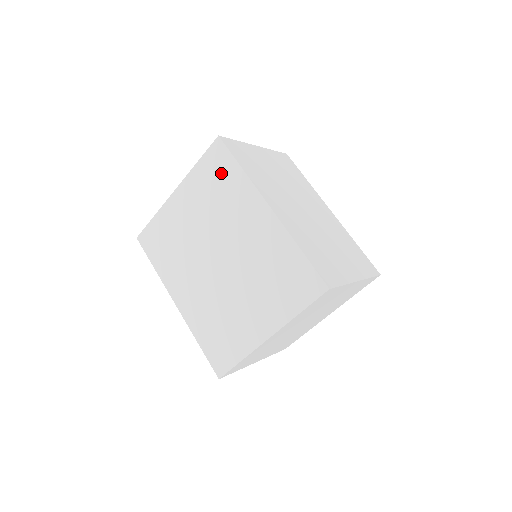
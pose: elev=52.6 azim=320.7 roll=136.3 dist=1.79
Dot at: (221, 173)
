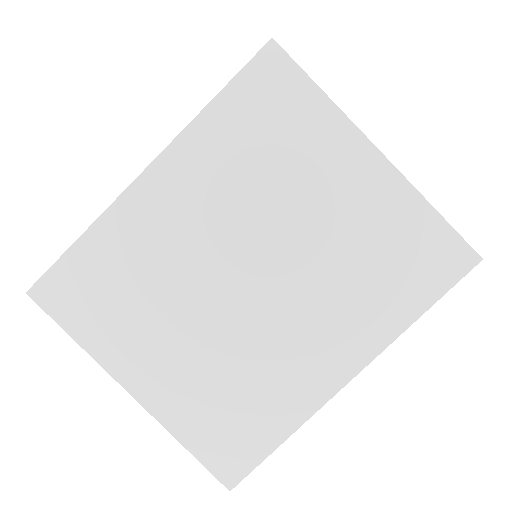
Dot at: occluded
